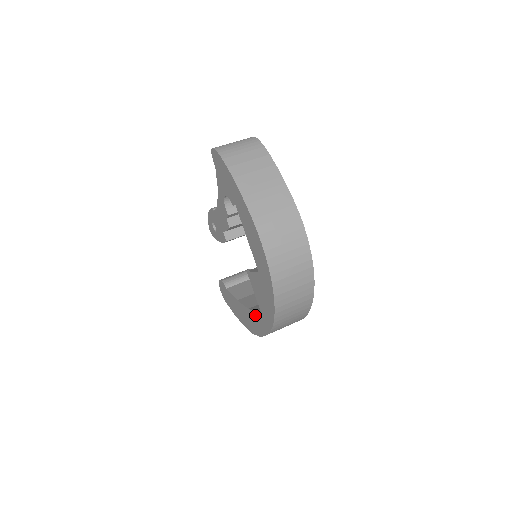
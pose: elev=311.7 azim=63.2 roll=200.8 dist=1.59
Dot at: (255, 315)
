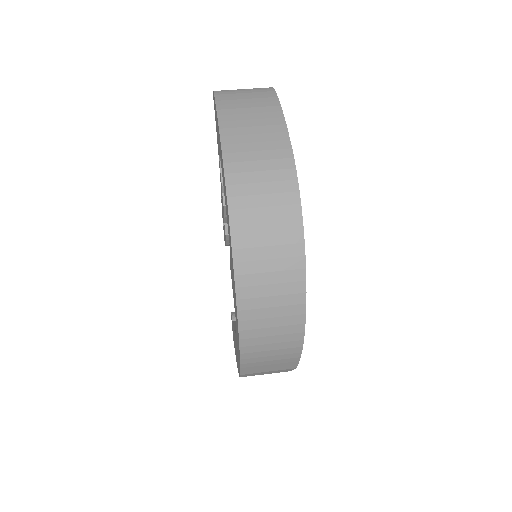
Dot at: (236, 337)
